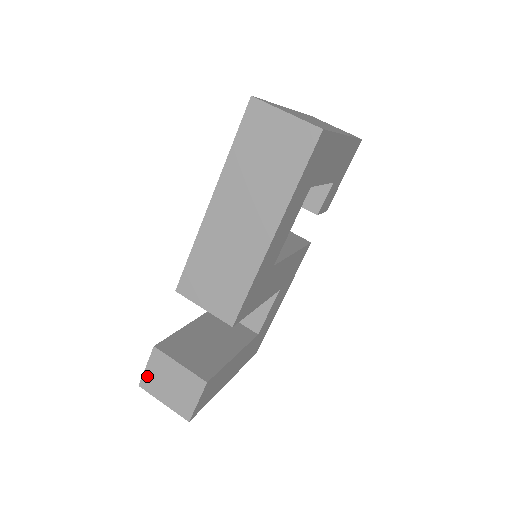
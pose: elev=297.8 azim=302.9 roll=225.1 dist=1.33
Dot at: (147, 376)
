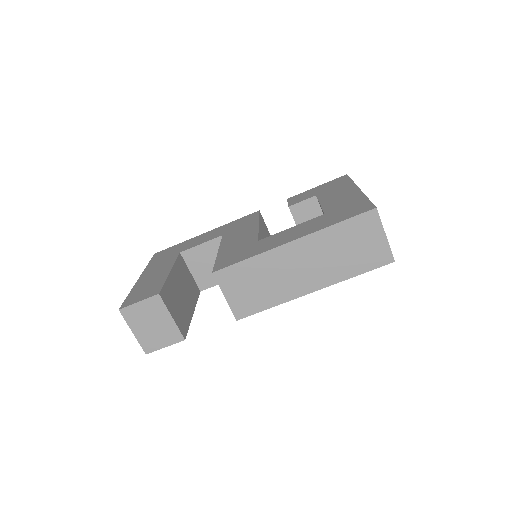
Dot at: (134, 308)
